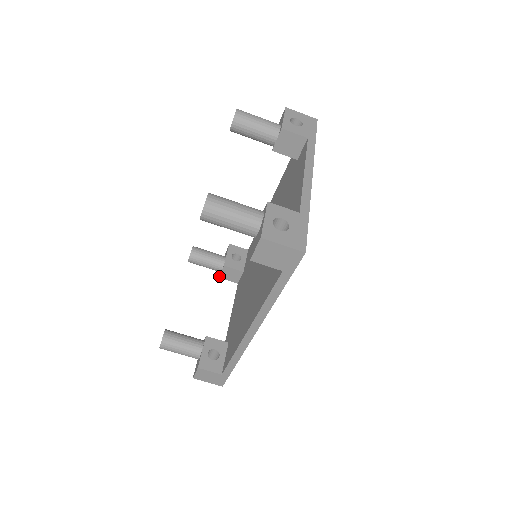
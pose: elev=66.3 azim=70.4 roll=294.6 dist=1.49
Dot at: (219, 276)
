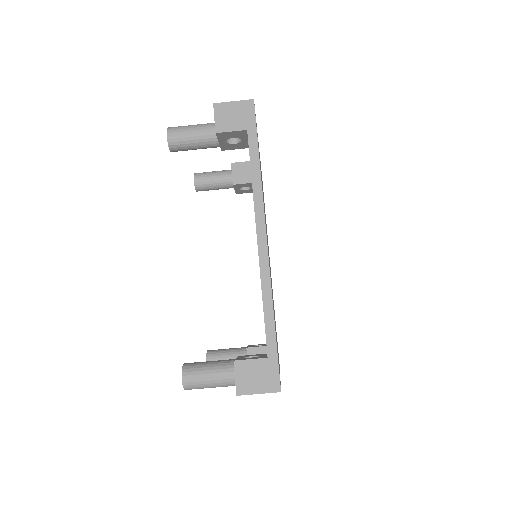
Dot at: occluded
